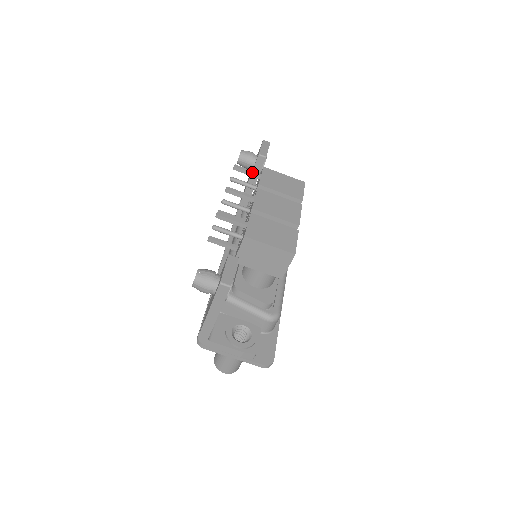
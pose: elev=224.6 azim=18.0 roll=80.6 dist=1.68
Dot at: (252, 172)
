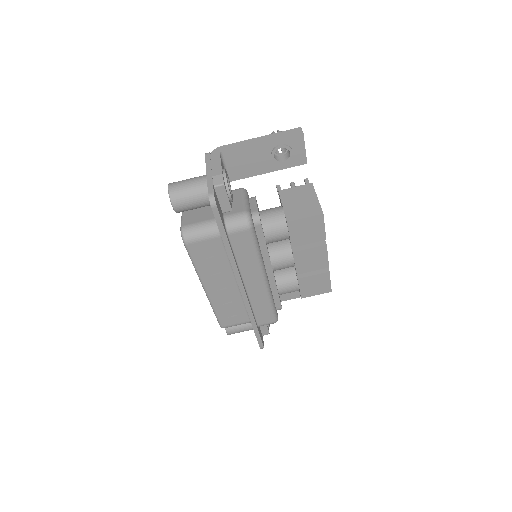
Dot at: occluded
